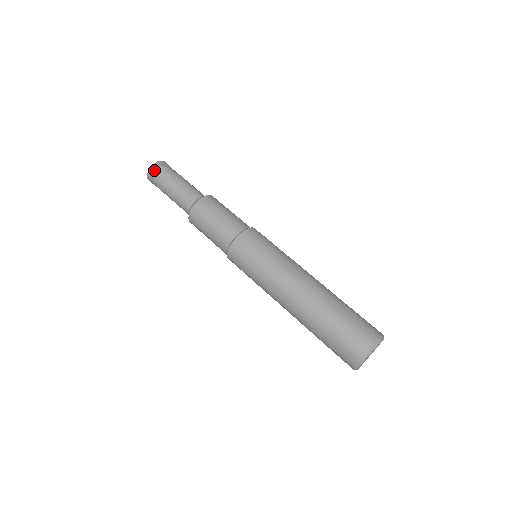
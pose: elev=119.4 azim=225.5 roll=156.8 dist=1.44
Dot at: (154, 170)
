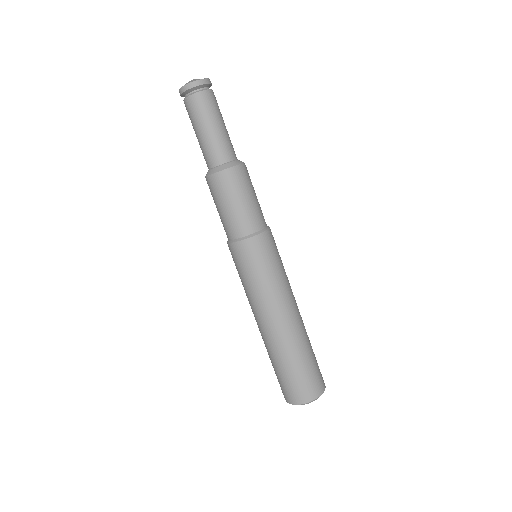
Dot at: (196, 87)
